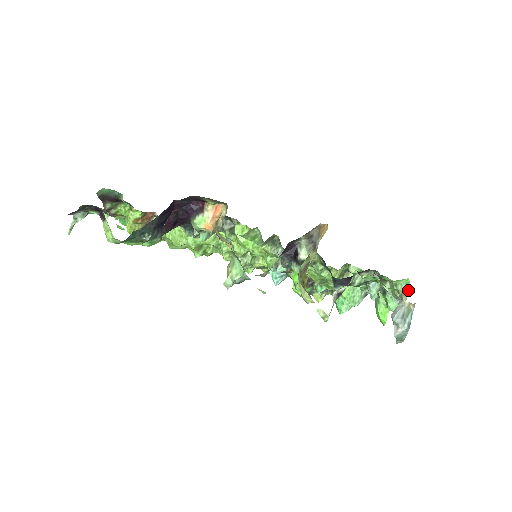
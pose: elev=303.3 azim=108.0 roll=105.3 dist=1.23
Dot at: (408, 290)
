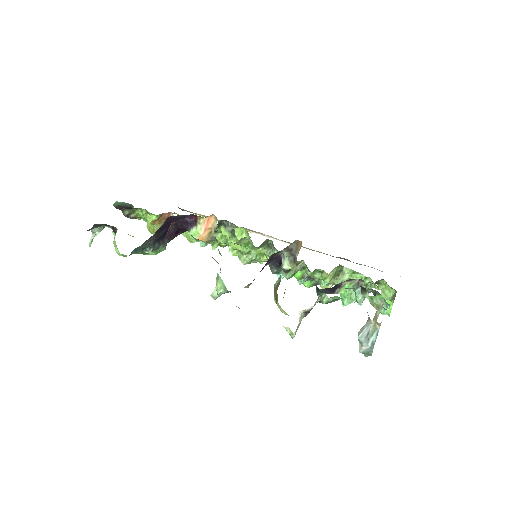
Dot at: (382, 305)
